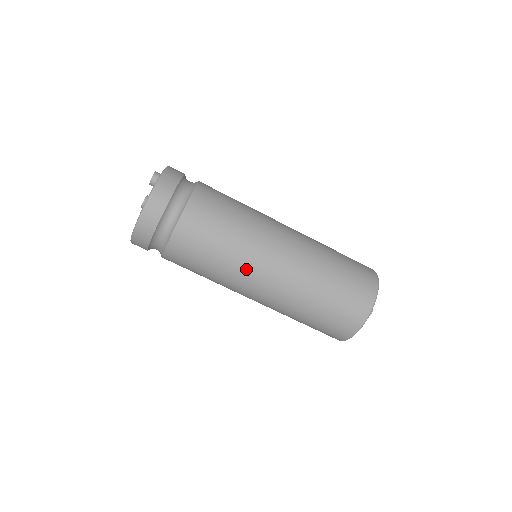
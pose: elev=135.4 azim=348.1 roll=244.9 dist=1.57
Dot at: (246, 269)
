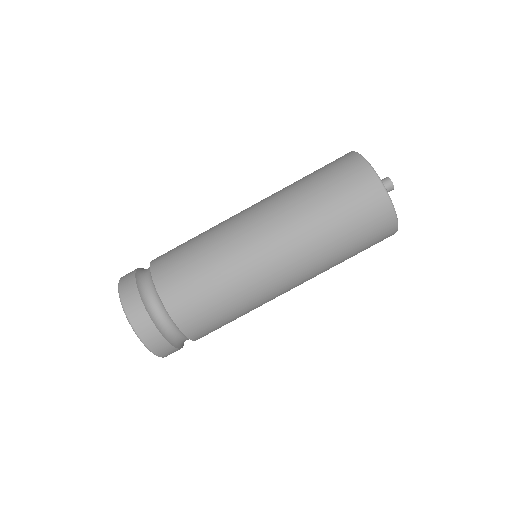
Dot at: (243, 260)
